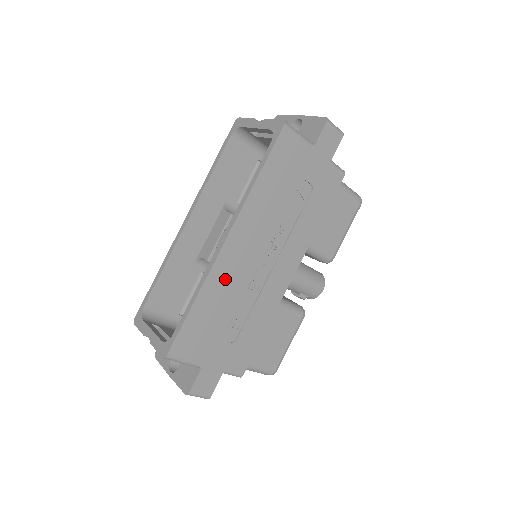
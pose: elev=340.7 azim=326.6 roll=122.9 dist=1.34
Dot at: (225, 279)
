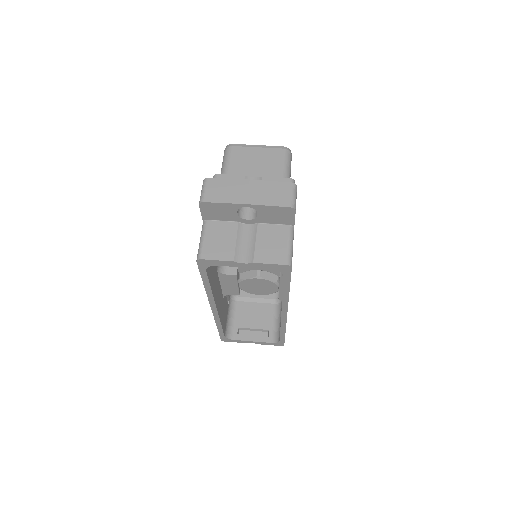
Dot at: occluded
